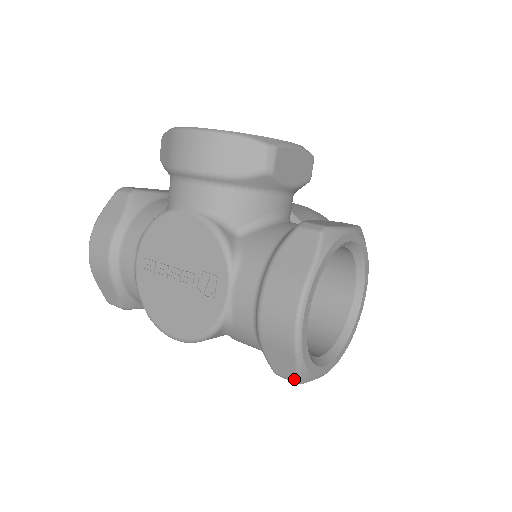
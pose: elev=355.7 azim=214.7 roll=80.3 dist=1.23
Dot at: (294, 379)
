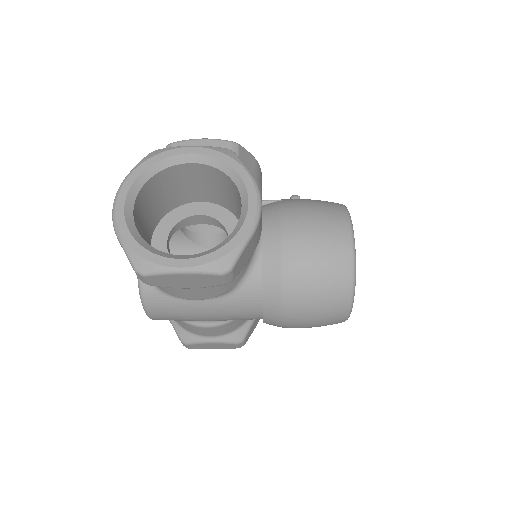
Dot at: (133, 269)
